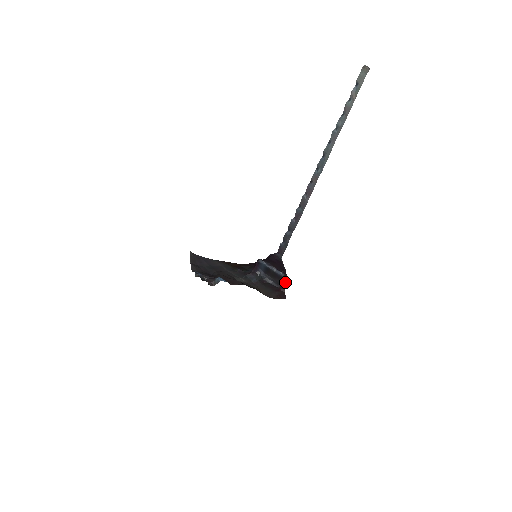
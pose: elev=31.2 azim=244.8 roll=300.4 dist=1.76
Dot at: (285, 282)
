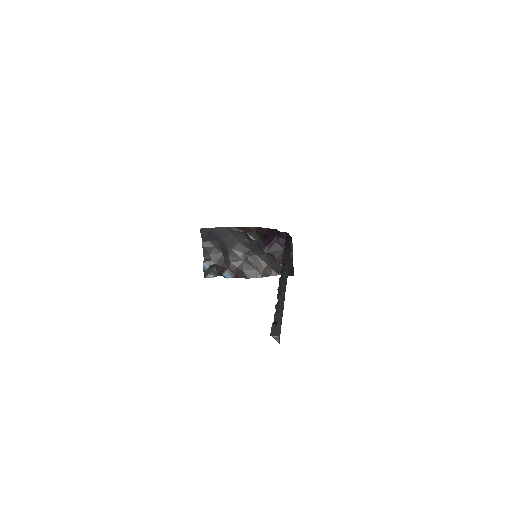
Dot at: (291, 267)
